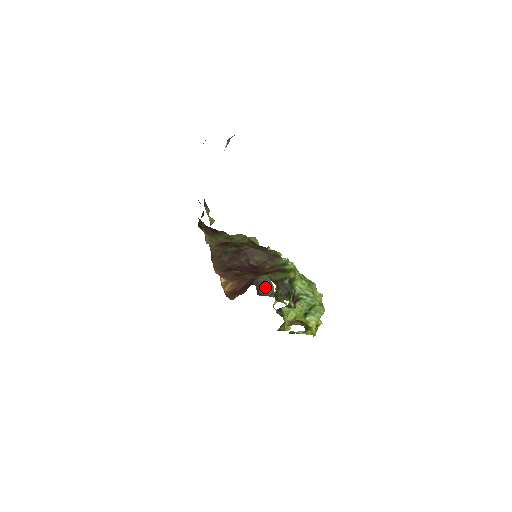
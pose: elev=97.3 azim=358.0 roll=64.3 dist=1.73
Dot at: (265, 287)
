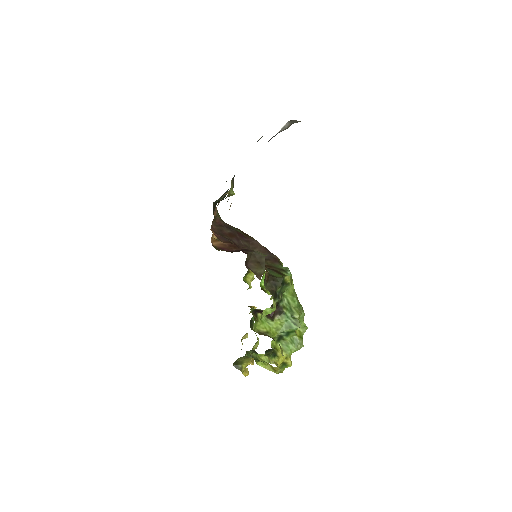
Dot at: (256, 264)
